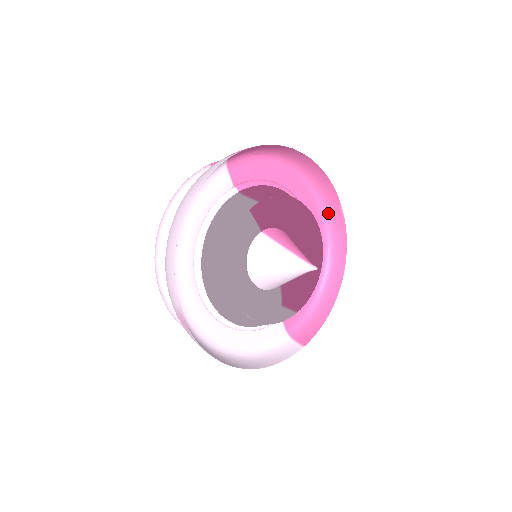
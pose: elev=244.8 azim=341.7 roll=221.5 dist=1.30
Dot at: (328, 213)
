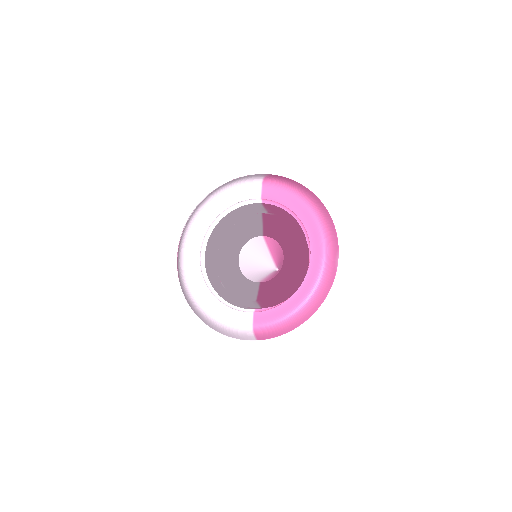
Dot at: (329, 259)
